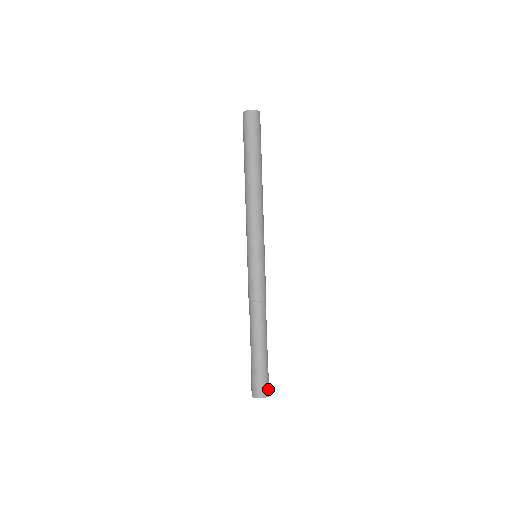
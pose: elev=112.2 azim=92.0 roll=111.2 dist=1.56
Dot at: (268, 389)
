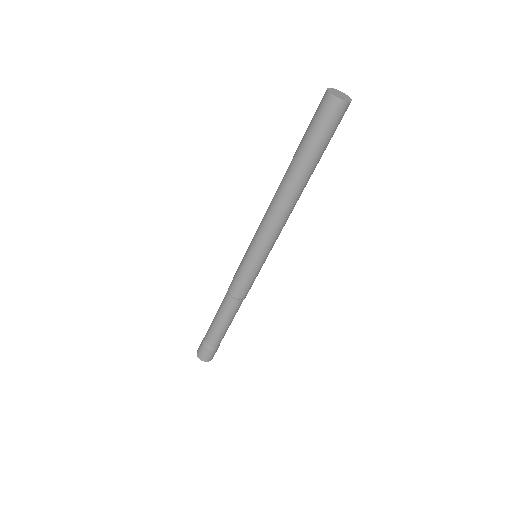
Dot at: (209, 357)
